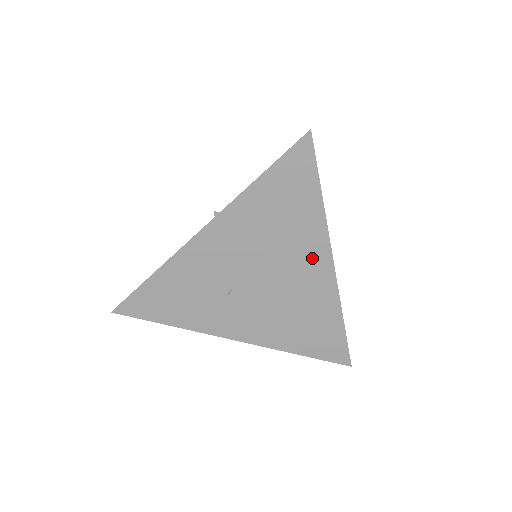
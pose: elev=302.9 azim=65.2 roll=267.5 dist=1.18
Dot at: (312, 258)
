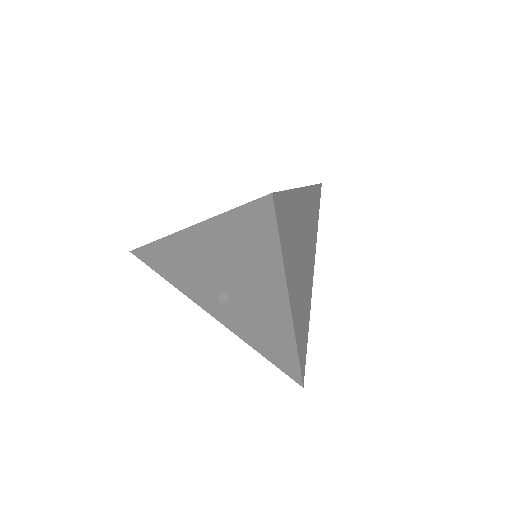
Dot at: occluded
